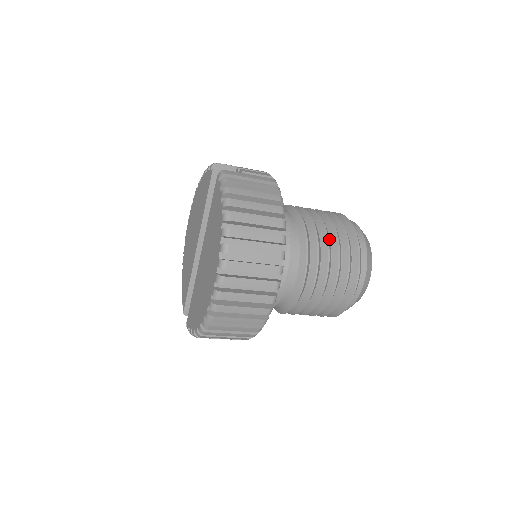
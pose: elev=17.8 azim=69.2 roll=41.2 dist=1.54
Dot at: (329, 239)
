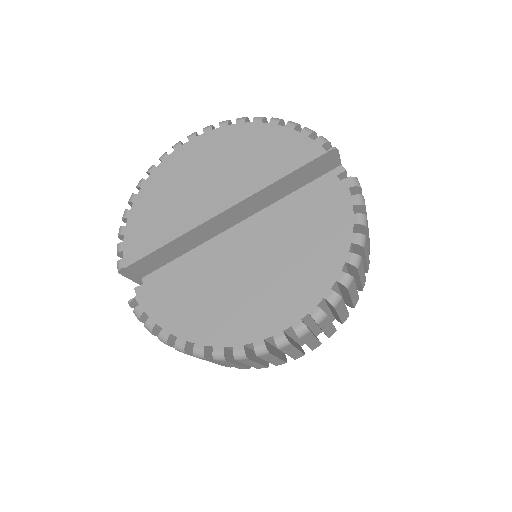
Dot at: occluded
